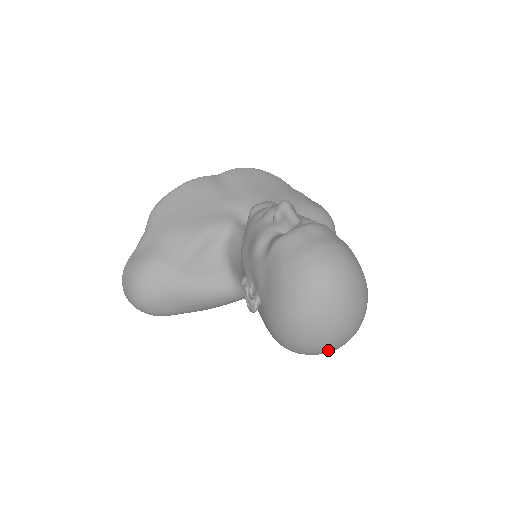
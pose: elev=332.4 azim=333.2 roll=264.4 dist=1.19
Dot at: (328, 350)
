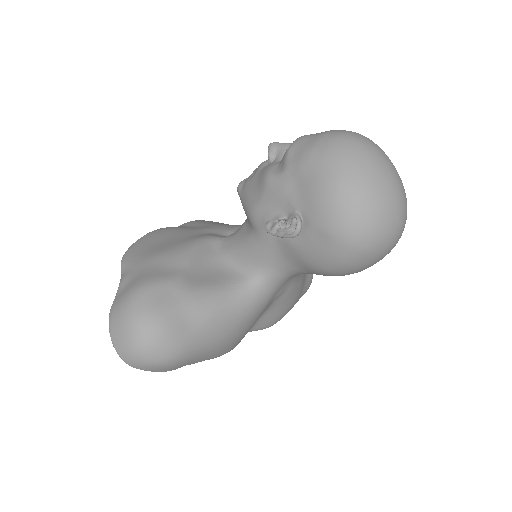
Dot at: (396, 223)
